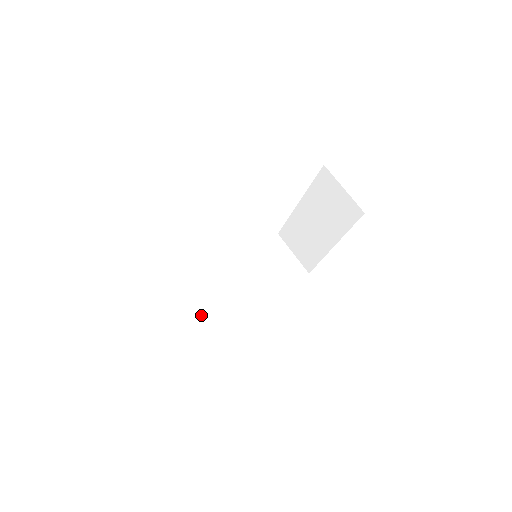
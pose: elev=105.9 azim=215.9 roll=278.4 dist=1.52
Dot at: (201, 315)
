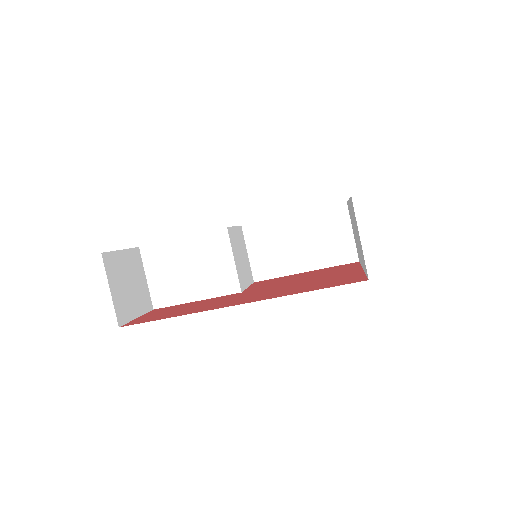
Dot at: (186, 291)
